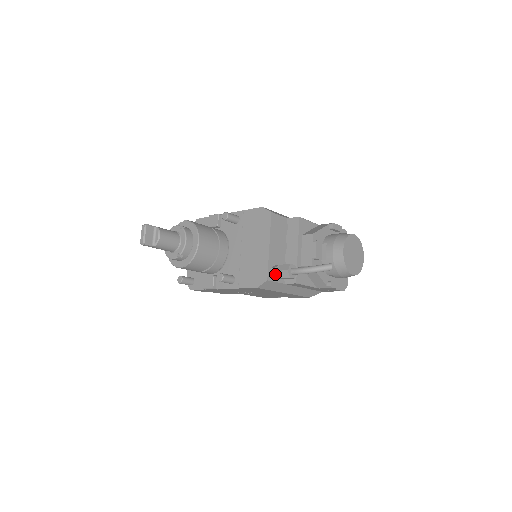
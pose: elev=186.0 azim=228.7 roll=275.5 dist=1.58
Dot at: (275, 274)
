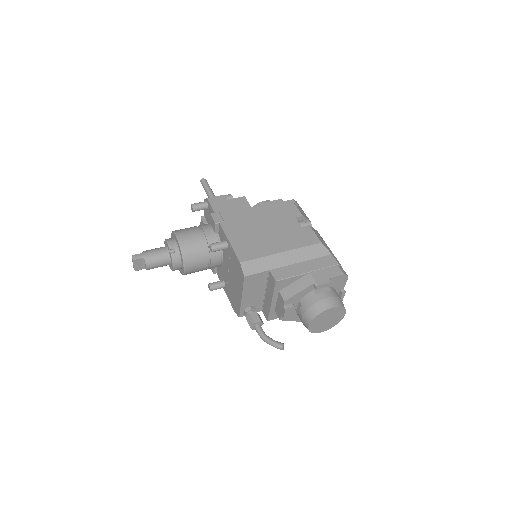
Dot at: (246, 315)
